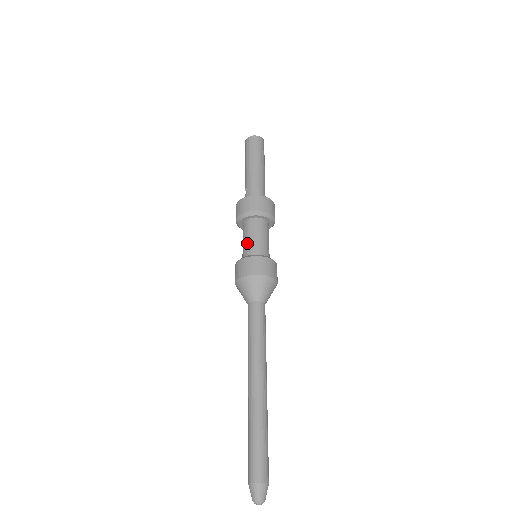
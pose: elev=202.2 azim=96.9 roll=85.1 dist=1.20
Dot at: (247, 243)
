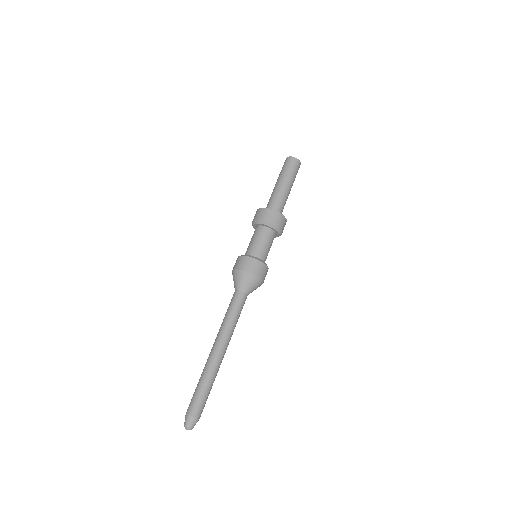
Dot at: (249, 245)
